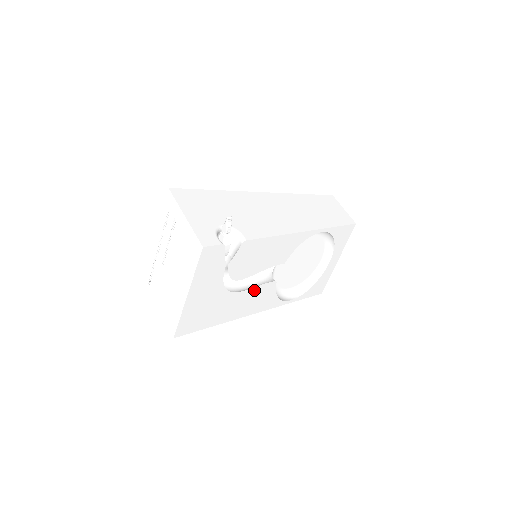
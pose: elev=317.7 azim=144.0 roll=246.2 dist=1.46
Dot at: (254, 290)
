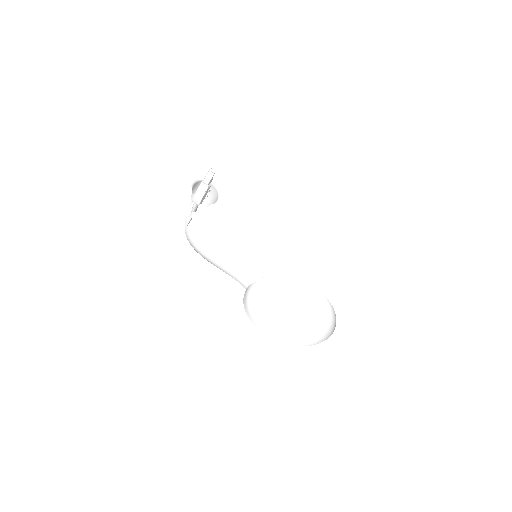
Dot at: (218, 271)
